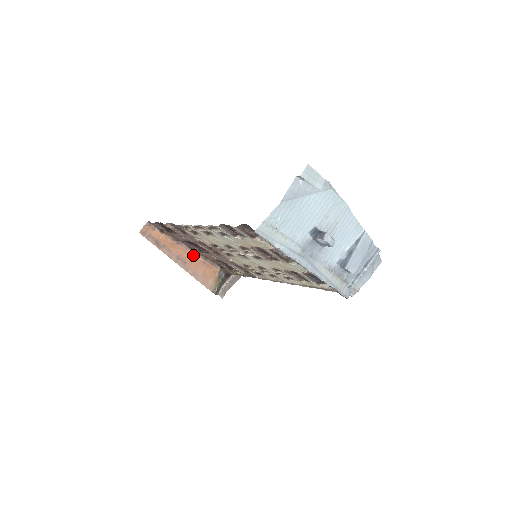
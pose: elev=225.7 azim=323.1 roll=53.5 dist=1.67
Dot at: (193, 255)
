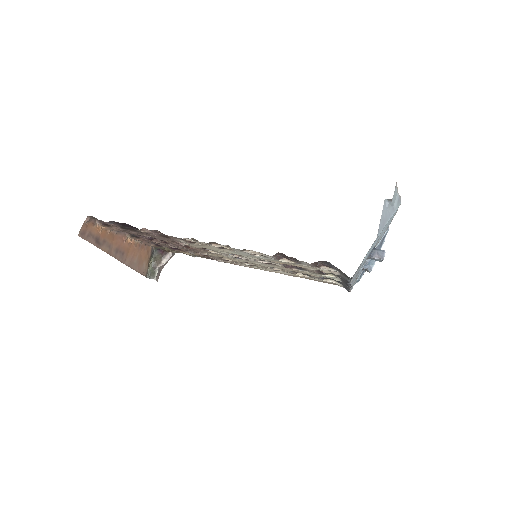
Dot at: (131, 241)
